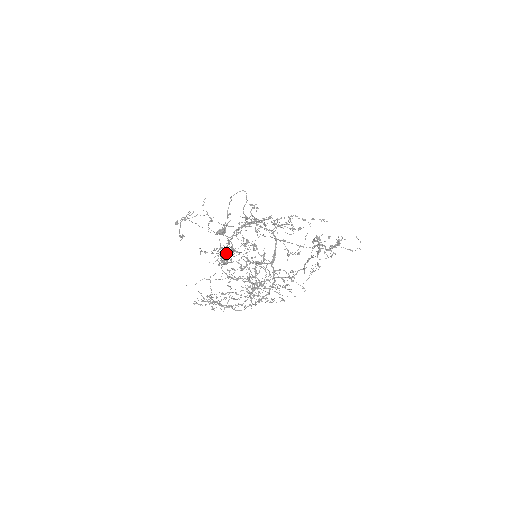
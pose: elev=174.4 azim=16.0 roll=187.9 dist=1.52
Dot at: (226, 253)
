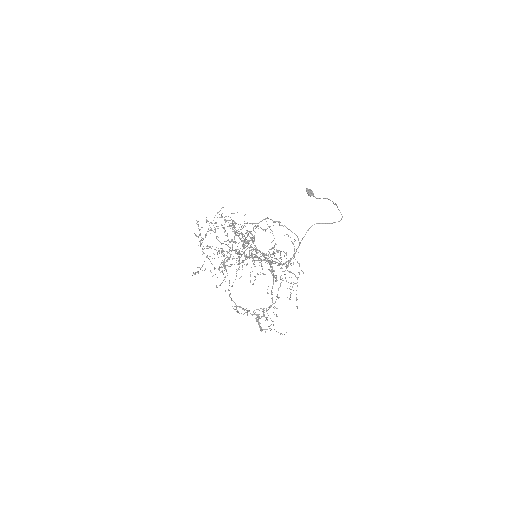
Dot at: (250, 233)
